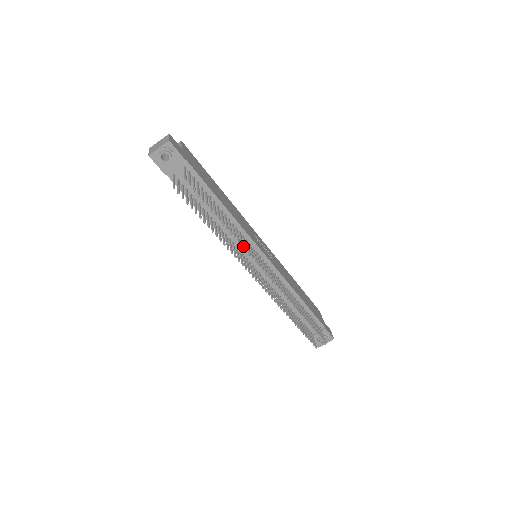
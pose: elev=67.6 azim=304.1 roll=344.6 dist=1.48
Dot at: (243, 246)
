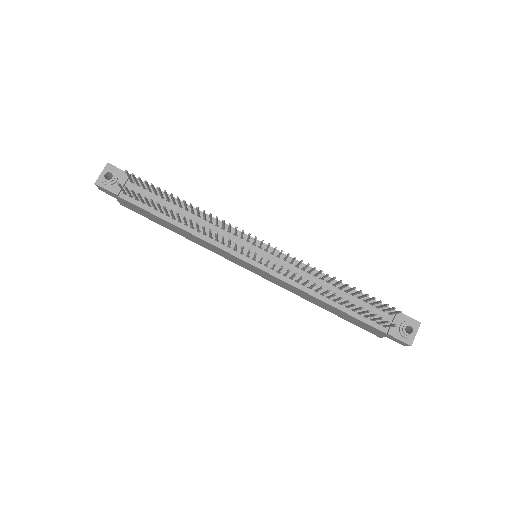
Dot at: (217, 217)
